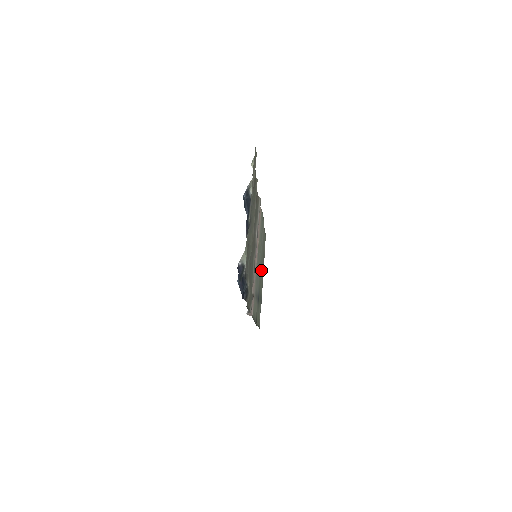
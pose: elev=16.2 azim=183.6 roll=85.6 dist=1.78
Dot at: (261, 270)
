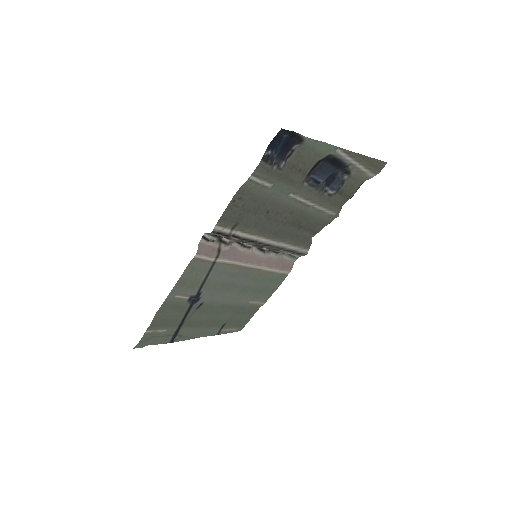
Dot at: (219, 309)
